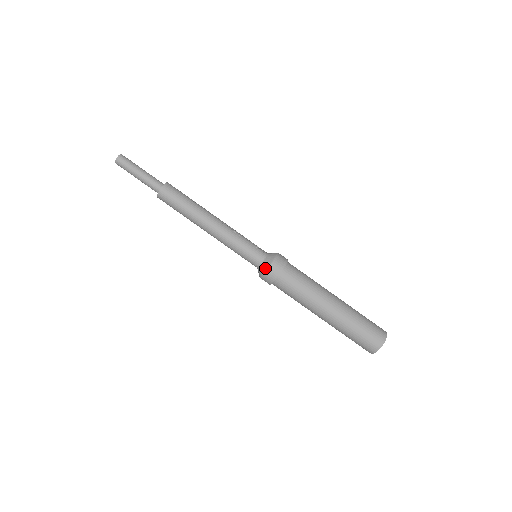
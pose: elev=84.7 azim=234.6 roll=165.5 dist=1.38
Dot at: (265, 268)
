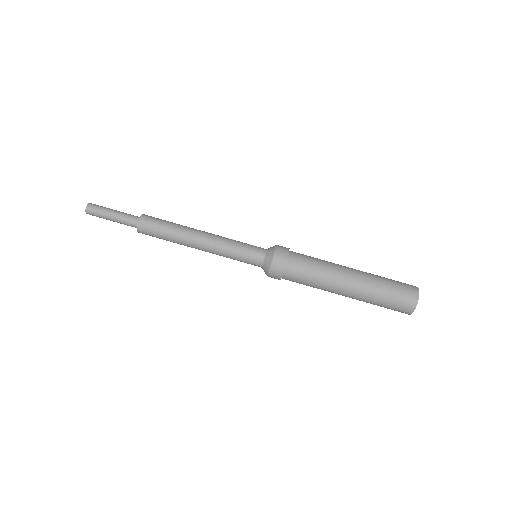
Dot at: (270, 257)
